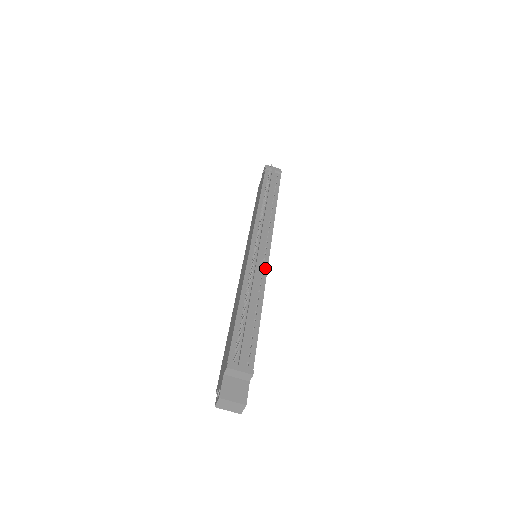
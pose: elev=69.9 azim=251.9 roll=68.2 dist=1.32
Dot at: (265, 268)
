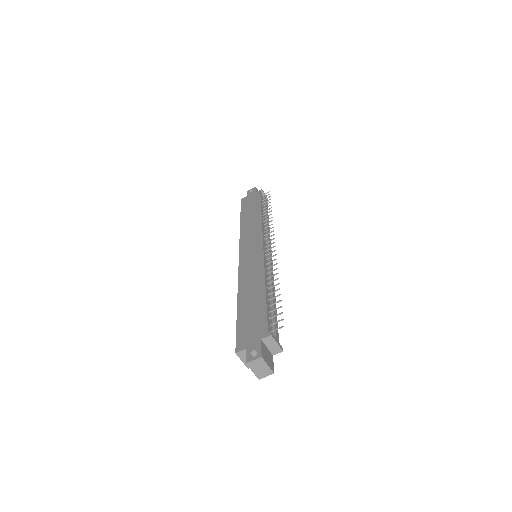
Dot at: occluded
